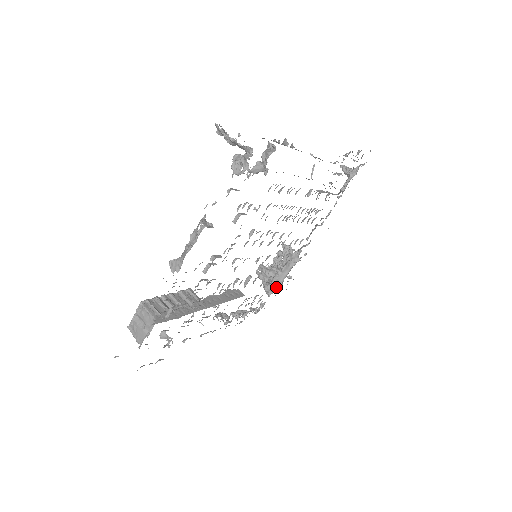
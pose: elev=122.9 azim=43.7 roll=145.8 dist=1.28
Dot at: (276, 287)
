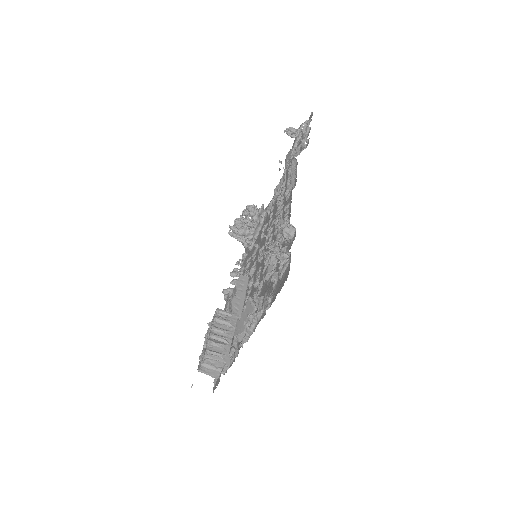
Dot at: (253, 240)
